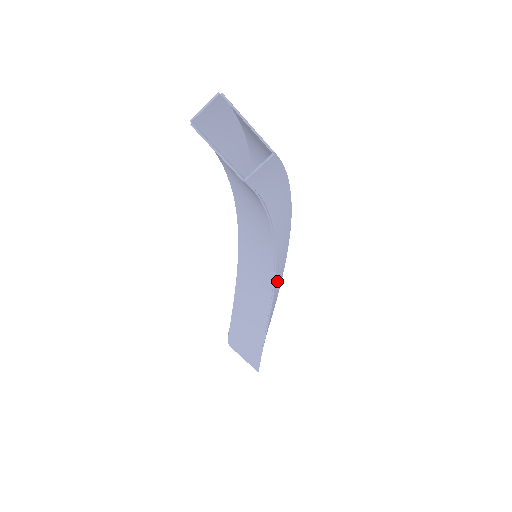
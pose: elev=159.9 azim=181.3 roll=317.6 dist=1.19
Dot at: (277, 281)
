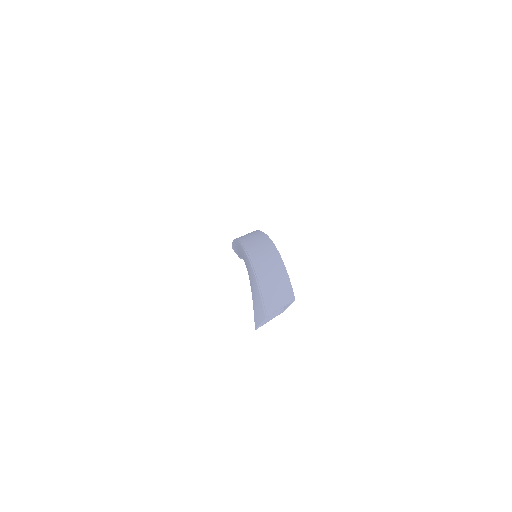
Dot at: occluded
